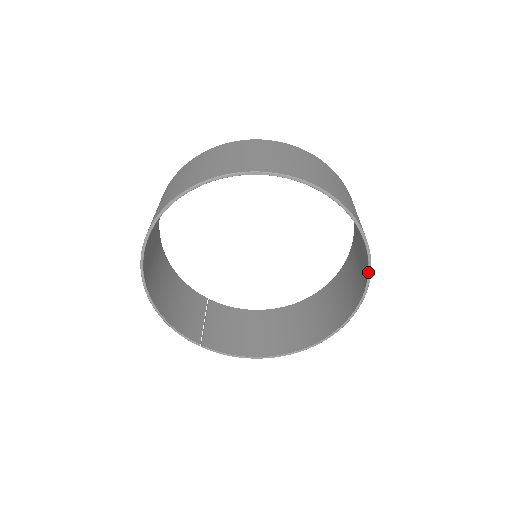
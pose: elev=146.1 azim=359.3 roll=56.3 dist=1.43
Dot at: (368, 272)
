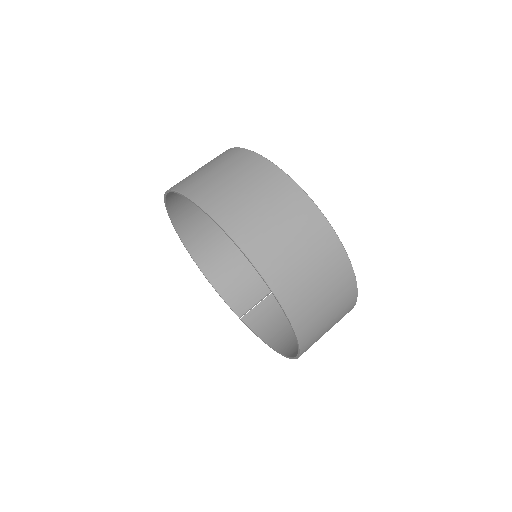
Dot at: (279, 304)
